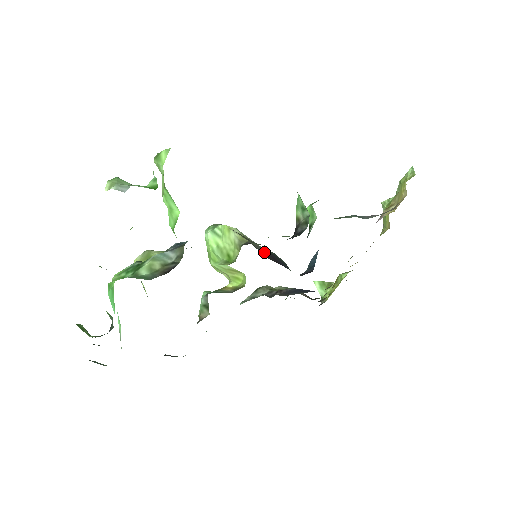
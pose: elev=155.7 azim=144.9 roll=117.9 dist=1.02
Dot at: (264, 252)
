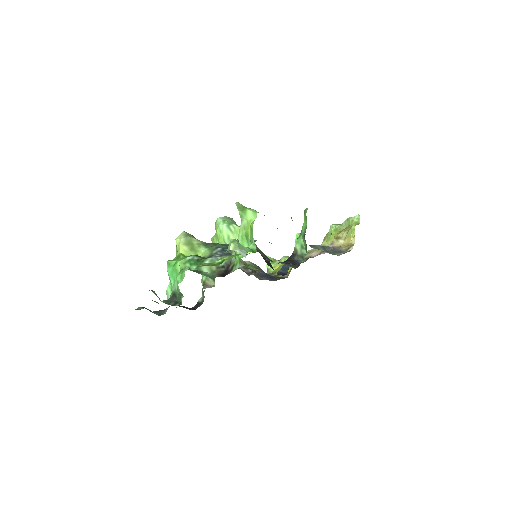
Dot at: (263, 256)
